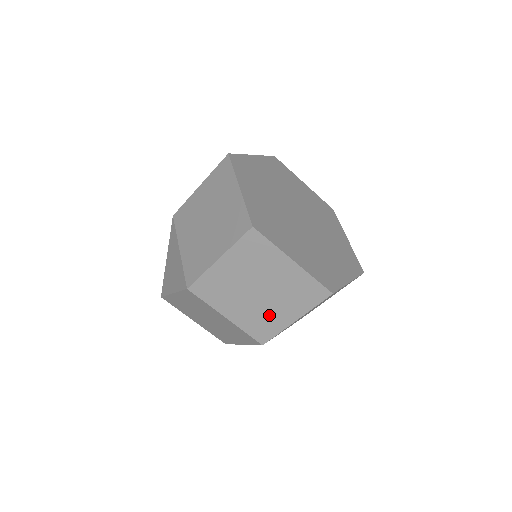
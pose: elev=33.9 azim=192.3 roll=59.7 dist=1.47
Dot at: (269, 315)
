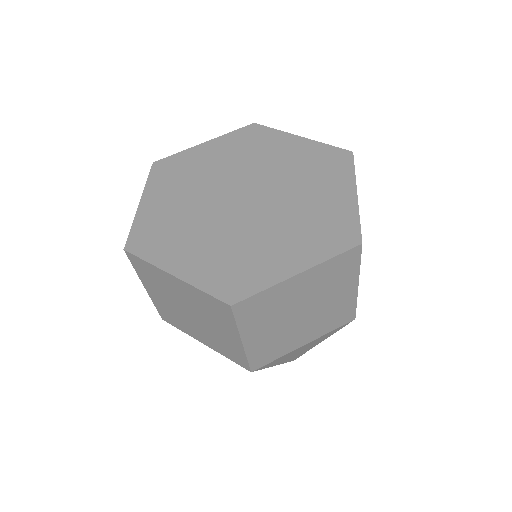
Dot at: (221, 338)
